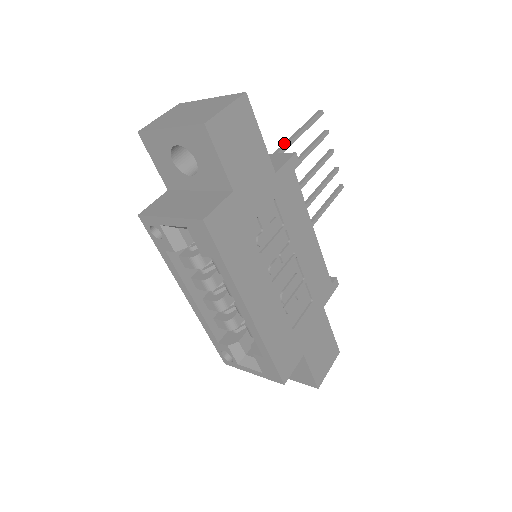
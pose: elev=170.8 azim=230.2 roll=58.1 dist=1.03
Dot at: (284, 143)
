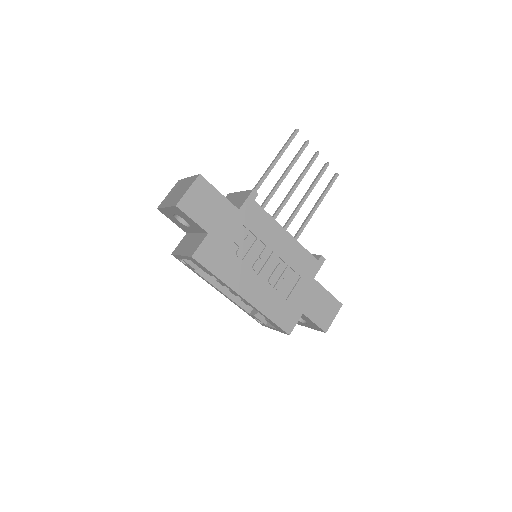
Dot at: (267, 168)
